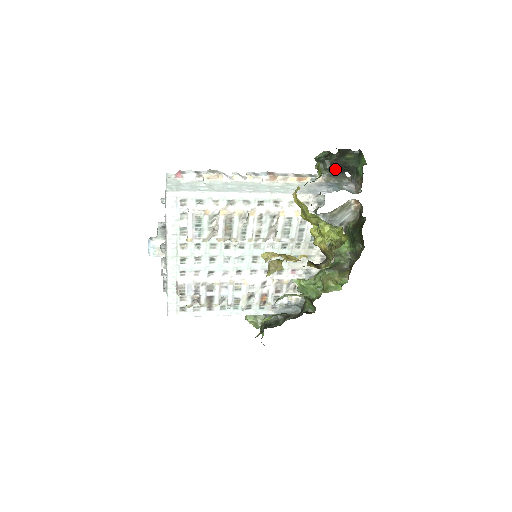
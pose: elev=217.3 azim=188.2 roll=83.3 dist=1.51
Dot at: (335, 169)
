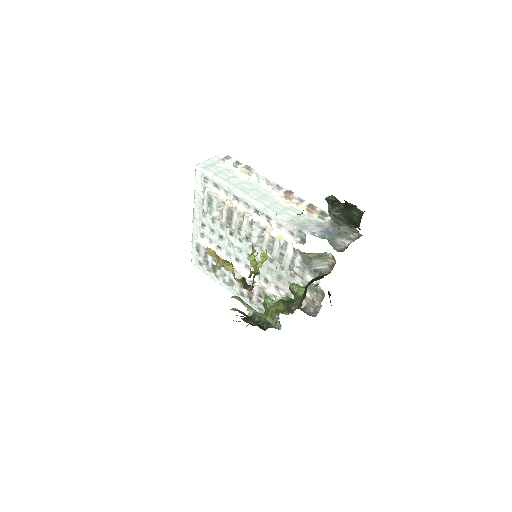
Dot at: (343, 219)
